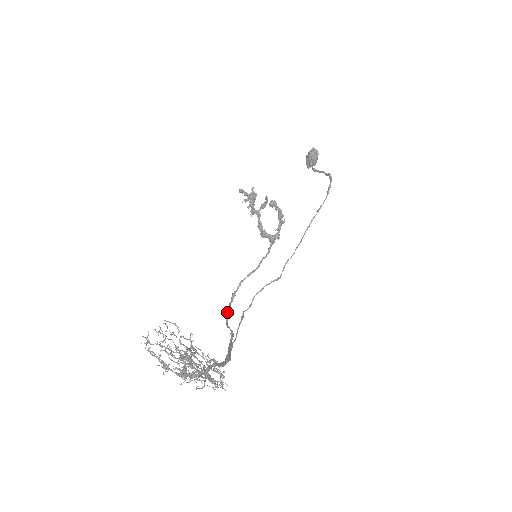
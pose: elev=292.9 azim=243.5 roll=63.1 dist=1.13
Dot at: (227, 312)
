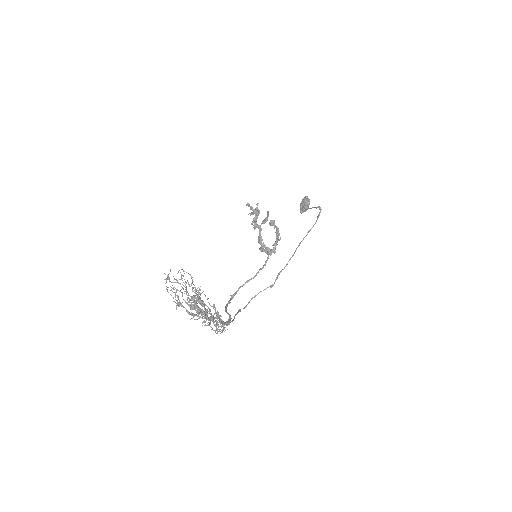
Dot at: (226, 304)
